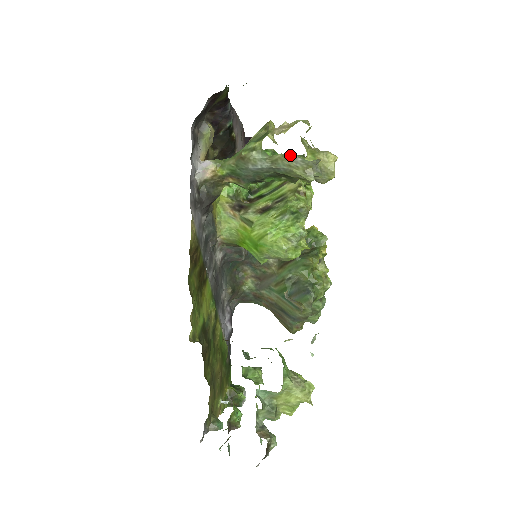
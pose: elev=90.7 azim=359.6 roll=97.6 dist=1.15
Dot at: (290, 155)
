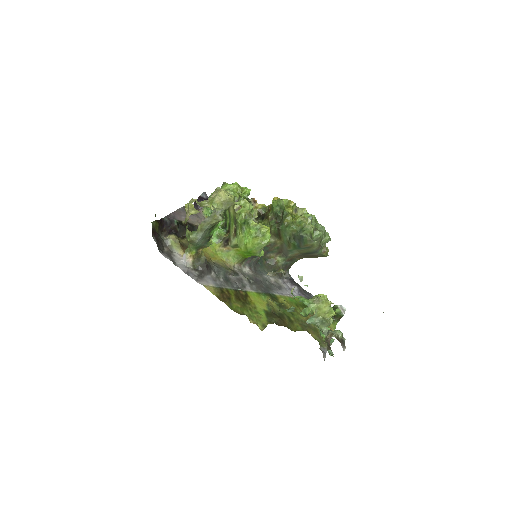
Dot at: (202, 221)
